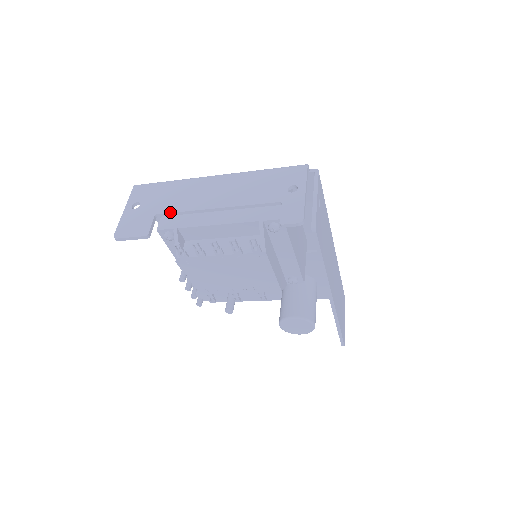
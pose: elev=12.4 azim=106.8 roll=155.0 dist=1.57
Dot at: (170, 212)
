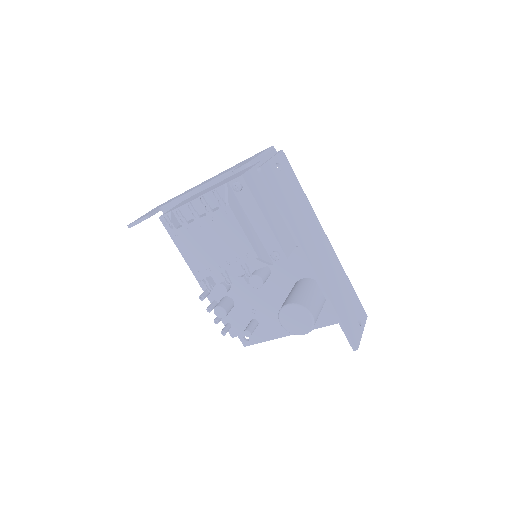
Dot at: (169, 202)
